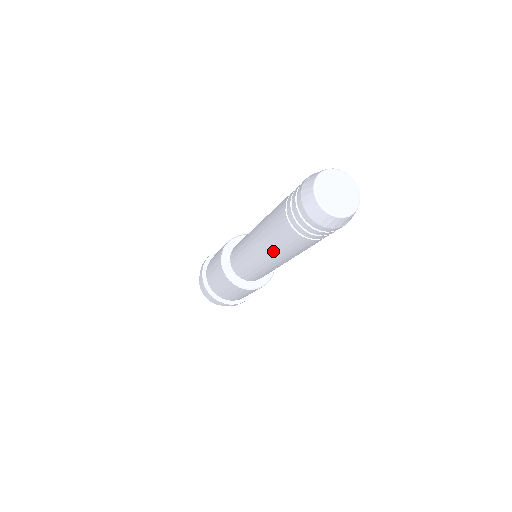
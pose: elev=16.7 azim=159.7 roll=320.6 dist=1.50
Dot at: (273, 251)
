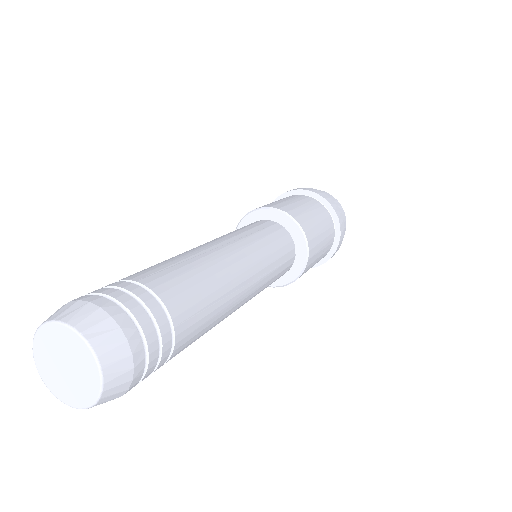
Dot at: occluded
